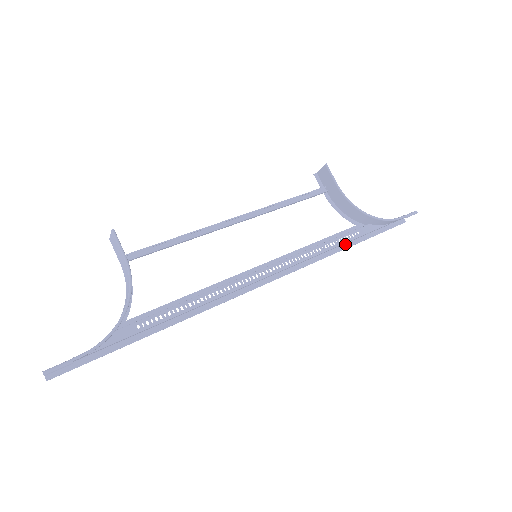
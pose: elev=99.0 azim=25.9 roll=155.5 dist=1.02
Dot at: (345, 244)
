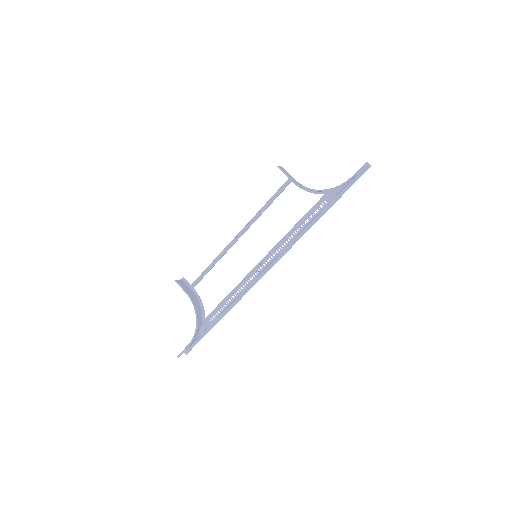
Dot at: (319, 215)
